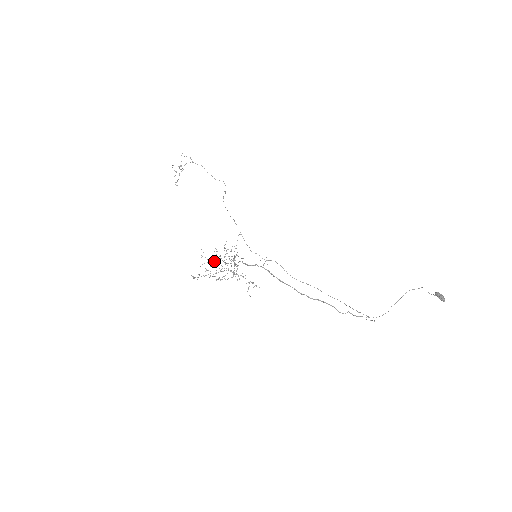
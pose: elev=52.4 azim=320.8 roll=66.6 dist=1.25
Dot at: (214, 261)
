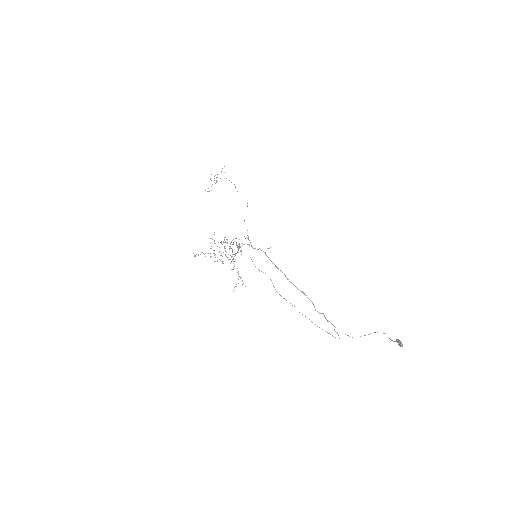
Dot at: (221, 242)
